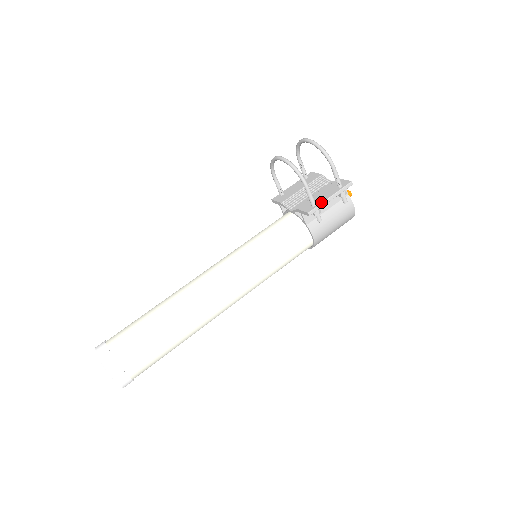
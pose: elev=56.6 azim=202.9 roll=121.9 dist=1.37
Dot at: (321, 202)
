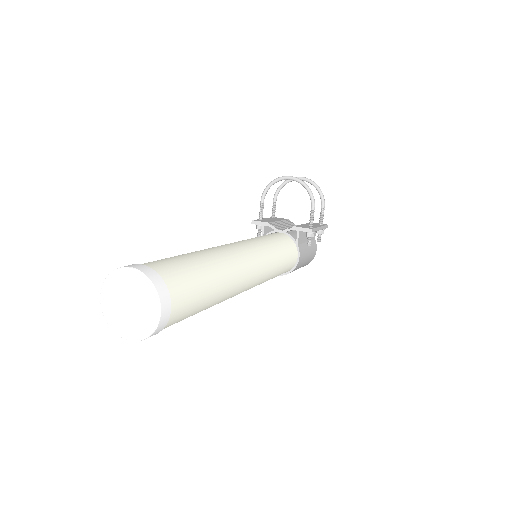
Dot at: (316, 227)
